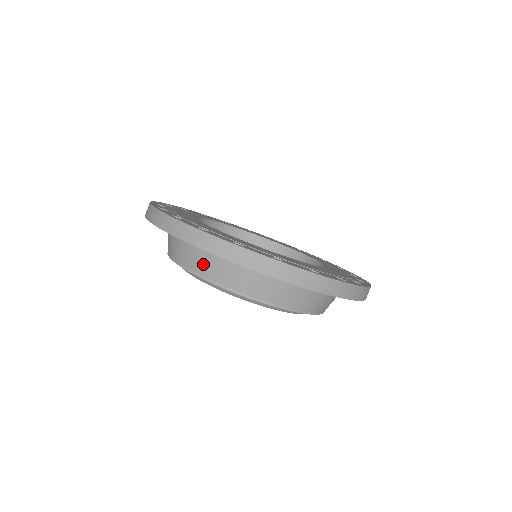
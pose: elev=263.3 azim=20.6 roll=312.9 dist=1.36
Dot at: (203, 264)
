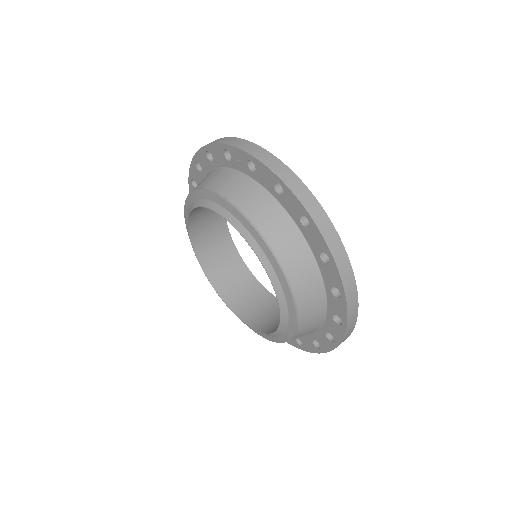
Dot at: occluded
